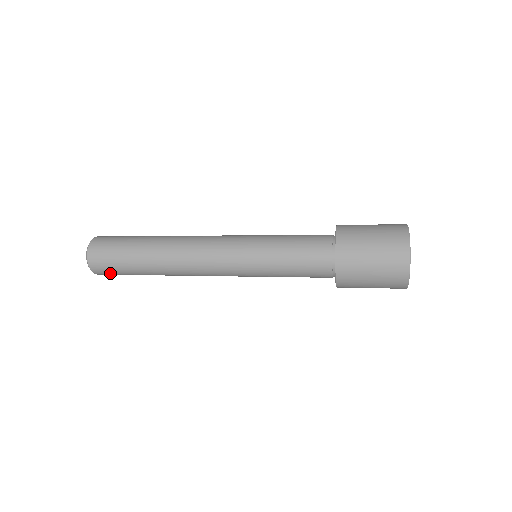
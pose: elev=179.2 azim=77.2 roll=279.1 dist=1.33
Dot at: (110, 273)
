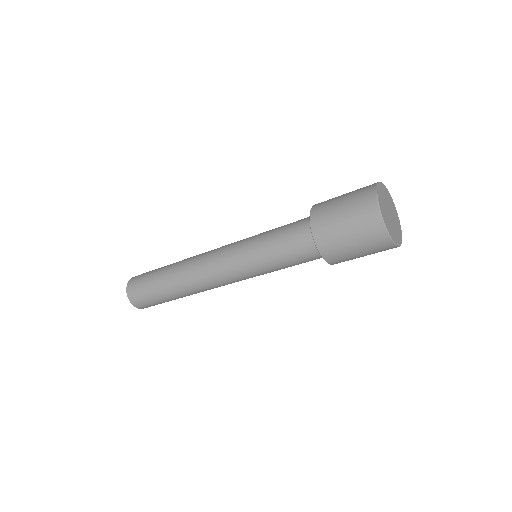
Dot at: (149, 305)
